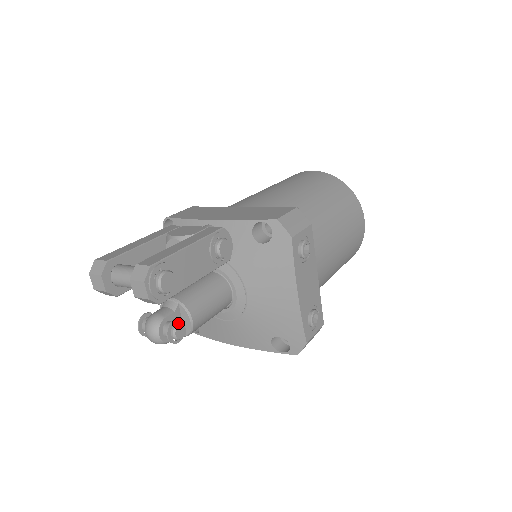
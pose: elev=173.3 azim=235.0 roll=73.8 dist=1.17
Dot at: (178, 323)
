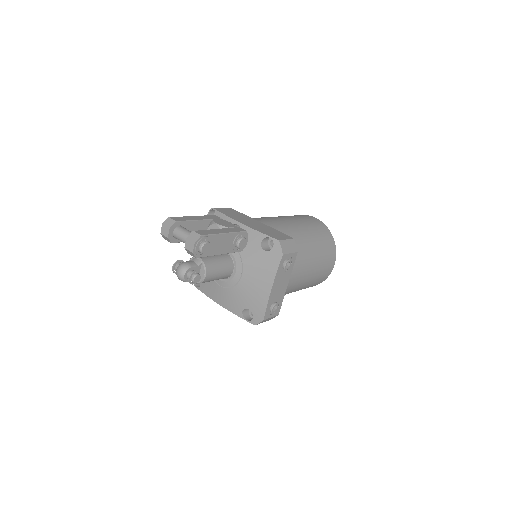
Dot at: (198, 273)
